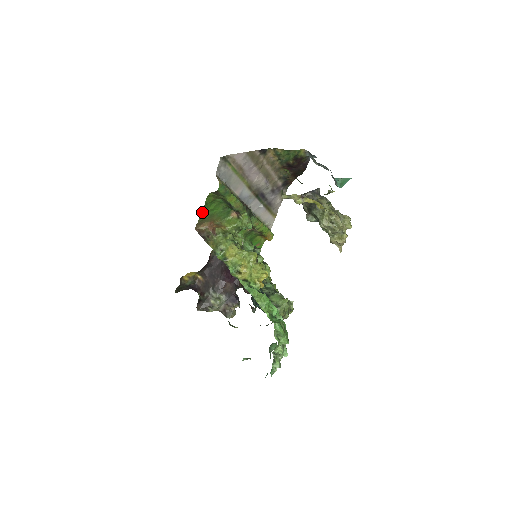
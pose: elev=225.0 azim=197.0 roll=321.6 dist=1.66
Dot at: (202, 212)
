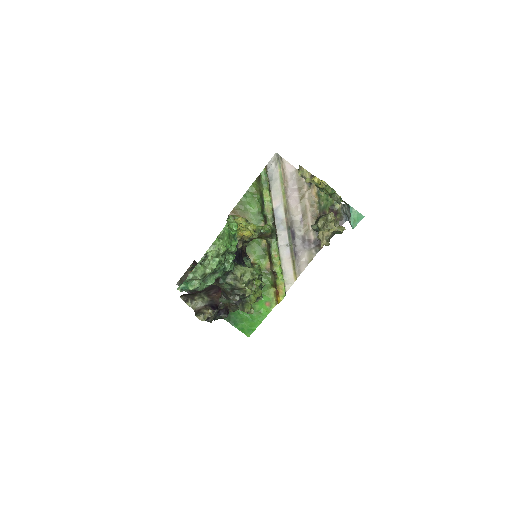
Dot at: (242, 199)
